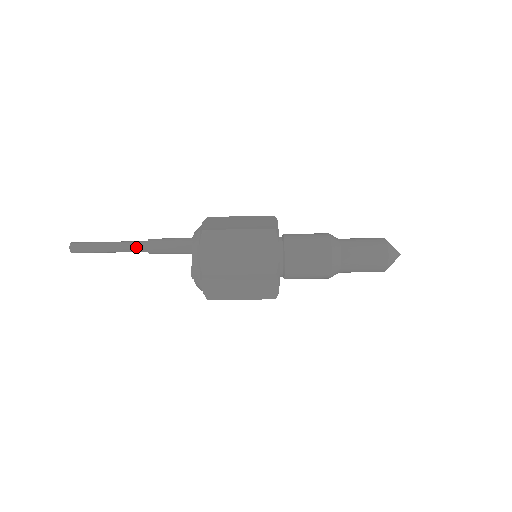
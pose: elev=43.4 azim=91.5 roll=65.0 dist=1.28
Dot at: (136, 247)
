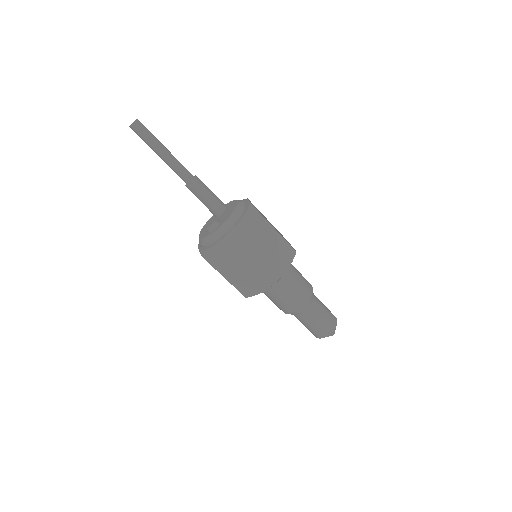
Dot at: (186, 169)
